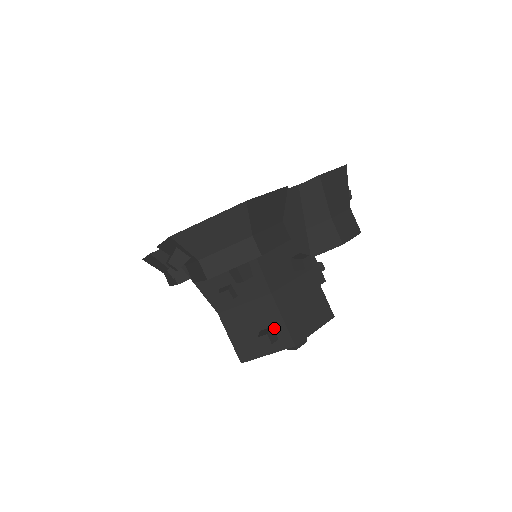
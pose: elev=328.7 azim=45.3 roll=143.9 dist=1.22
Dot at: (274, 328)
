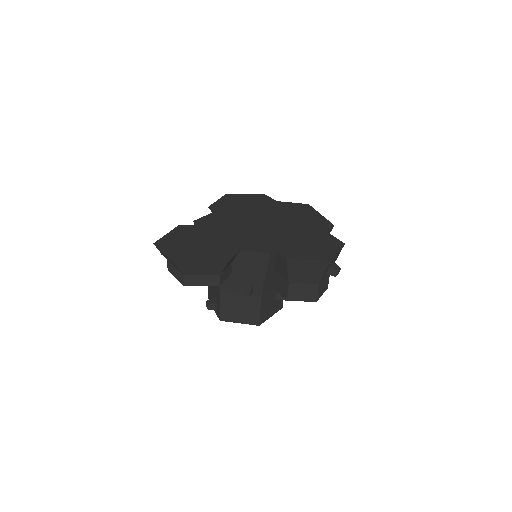
Dot at: (217, 304)
